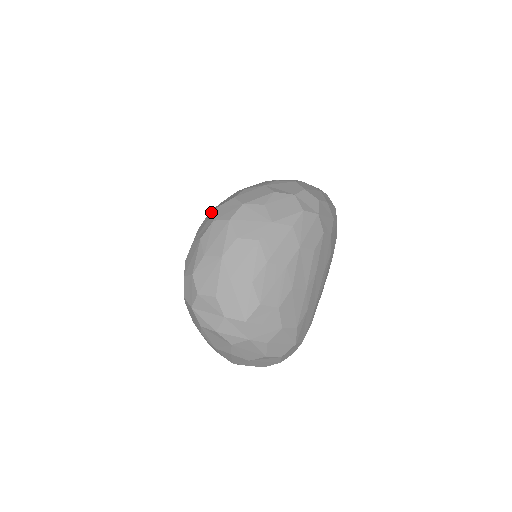
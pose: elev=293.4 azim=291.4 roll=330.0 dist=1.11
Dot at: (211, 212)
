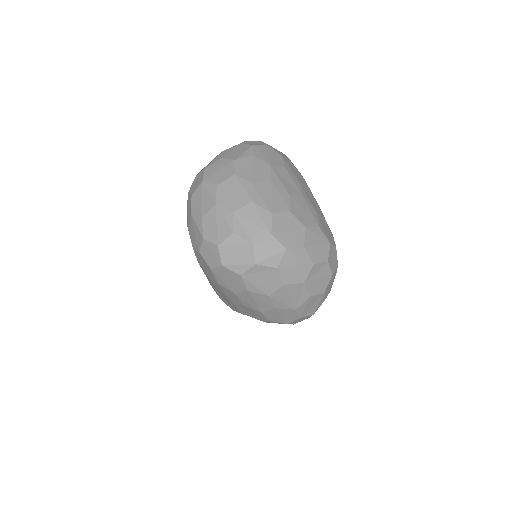
Dot at: (187, 202)
